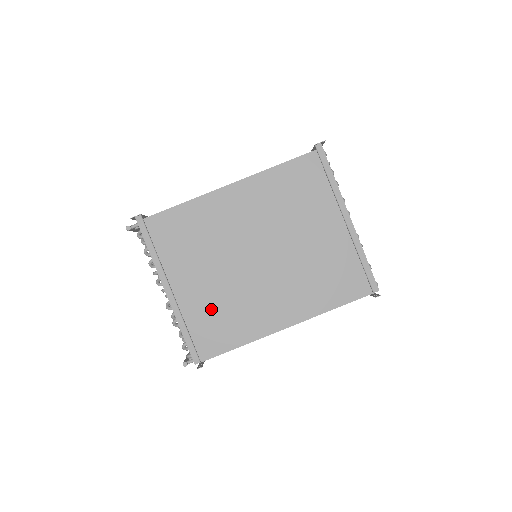
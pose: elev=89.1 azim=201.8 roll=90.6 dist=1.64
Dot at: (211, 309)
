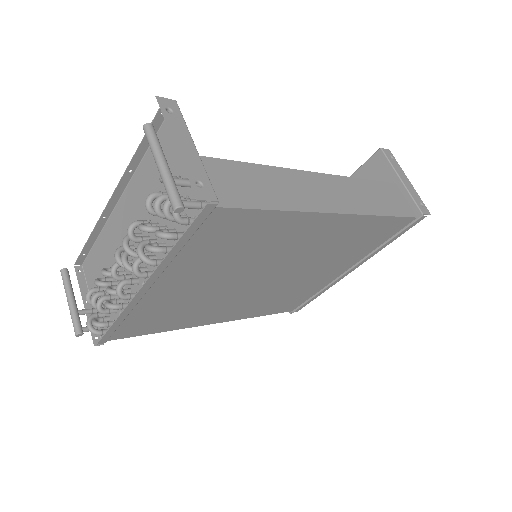
Dot at: (170, 307)
